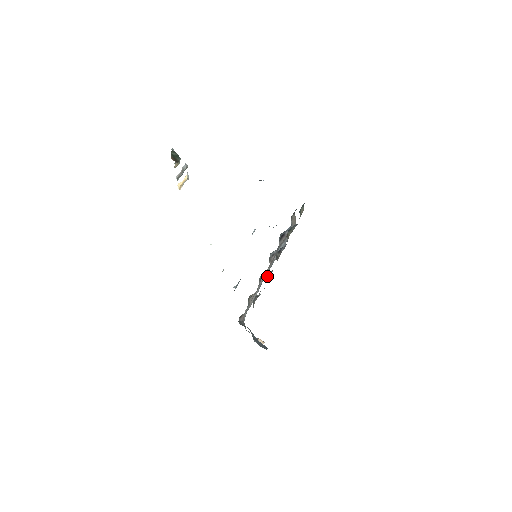
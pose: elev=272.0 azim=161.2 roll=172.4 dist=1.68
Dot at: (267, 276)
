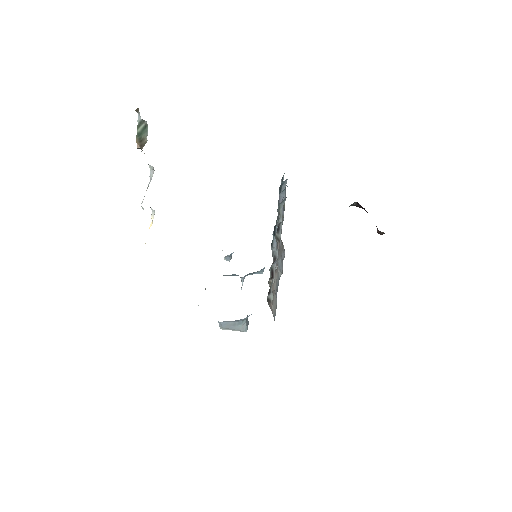
Dot at: (278, 216)
